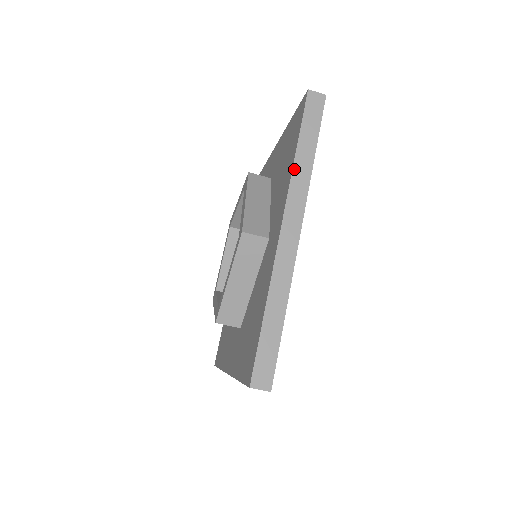
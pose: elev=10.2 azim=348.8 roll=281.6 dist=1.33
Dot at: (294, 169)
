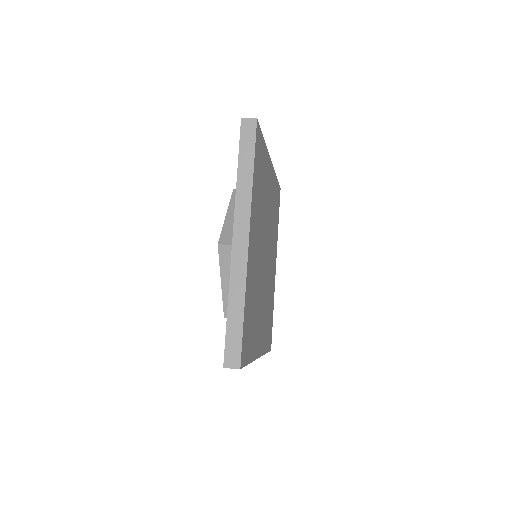
Dot at: (237, 188)
